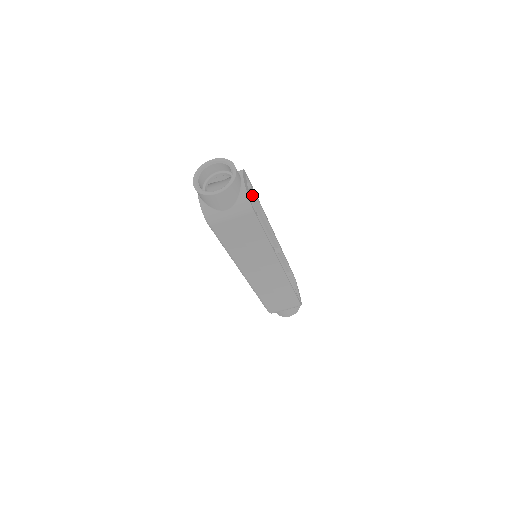
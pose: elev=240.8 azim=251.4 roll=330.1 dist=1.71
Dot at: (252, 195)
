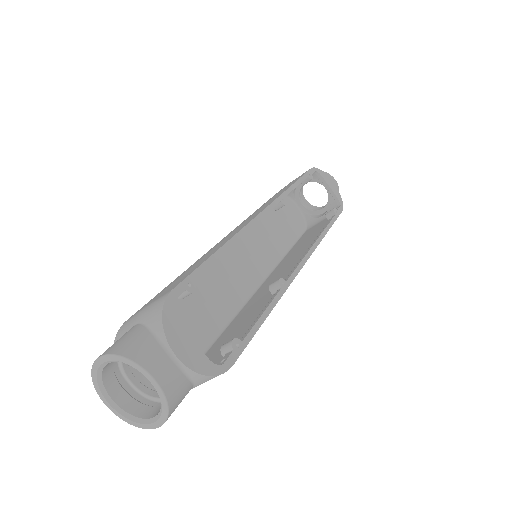
Dot at: (201, 271)
